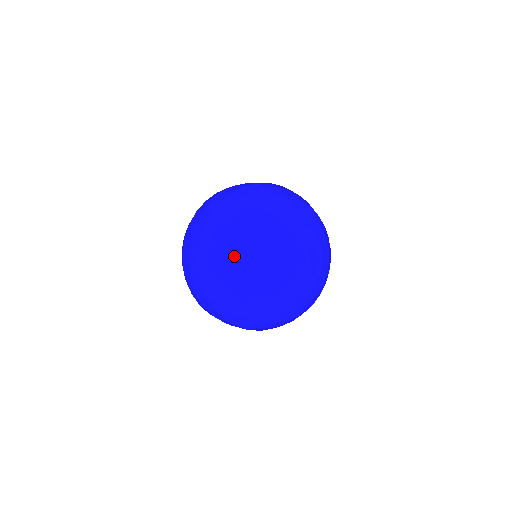
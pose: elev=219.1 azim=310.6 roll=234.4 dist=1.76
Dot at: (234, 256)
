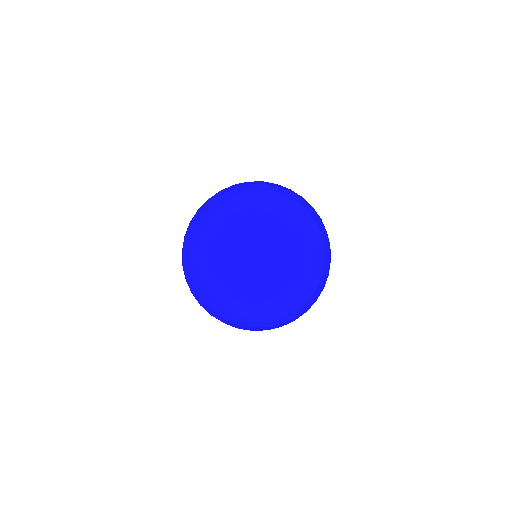
Dot at: (217, 216)
